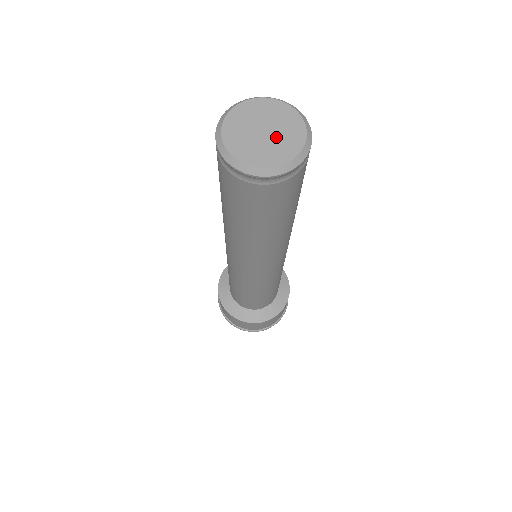
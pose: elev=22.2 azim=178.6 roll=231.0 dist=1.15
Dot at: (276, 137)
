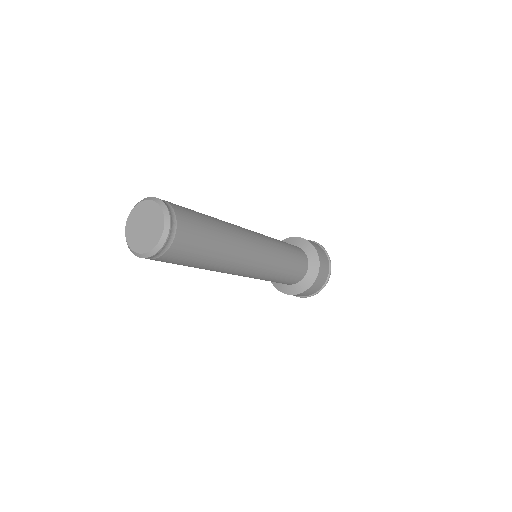
Dot at: (148, 232)
